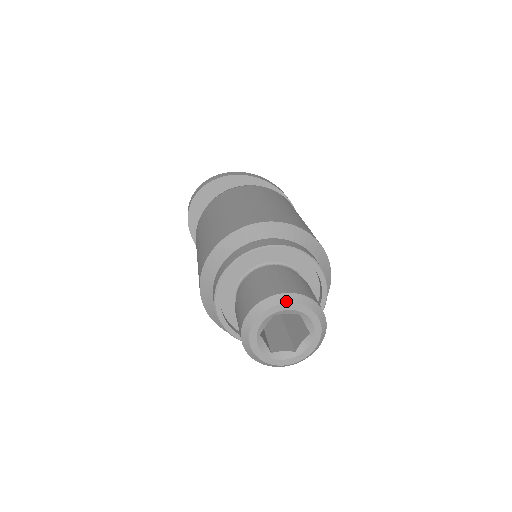
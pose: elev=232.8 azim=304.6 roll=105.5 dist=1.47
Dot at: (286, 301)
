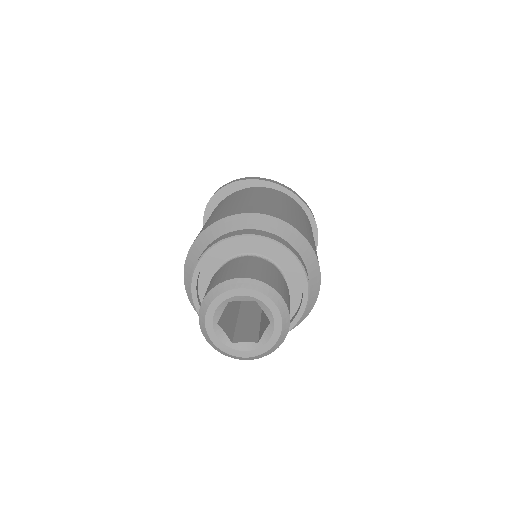
Dot at: (238, 286)
